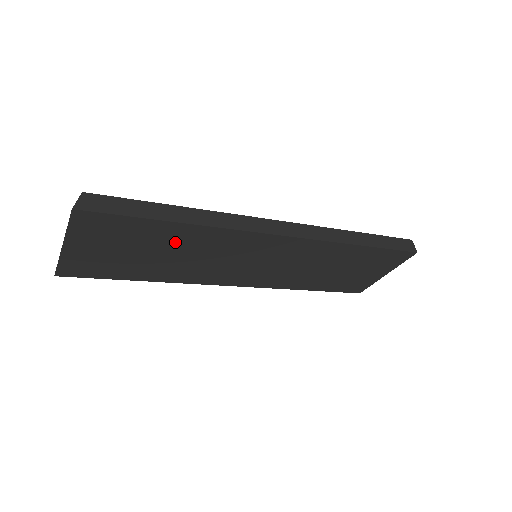
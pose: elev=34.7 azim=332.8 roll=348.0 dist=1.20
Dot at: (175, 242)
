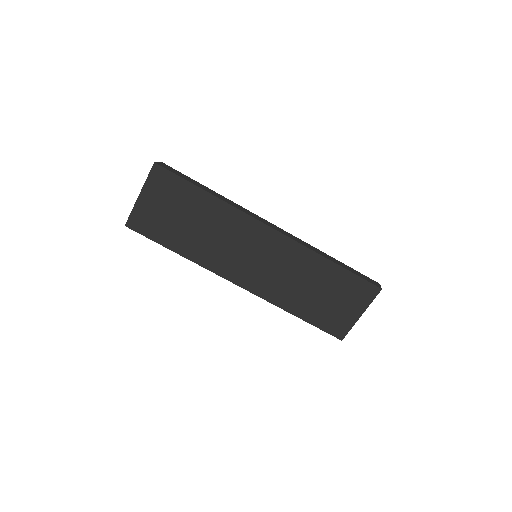
Dot at: (204, 213)
